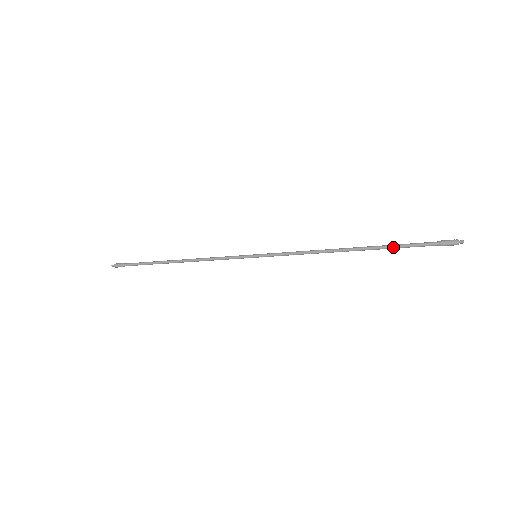
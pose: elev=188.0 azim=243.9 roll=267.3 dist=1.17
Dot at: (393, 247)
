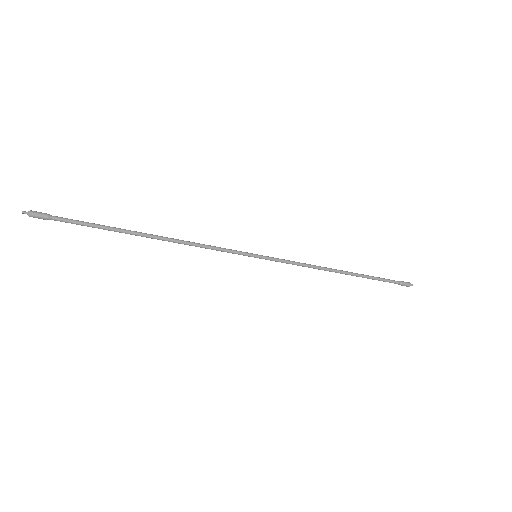
Dot at: (373, 277)
